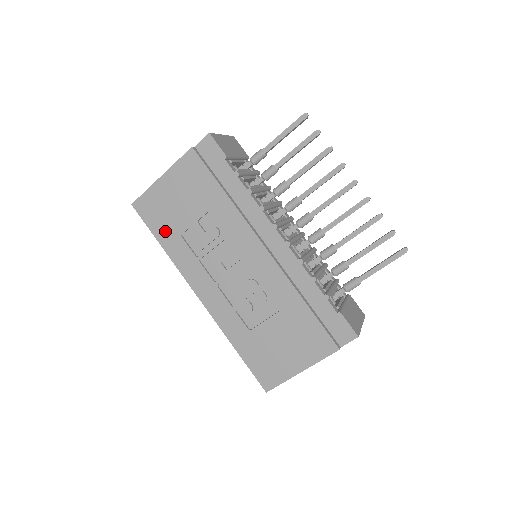
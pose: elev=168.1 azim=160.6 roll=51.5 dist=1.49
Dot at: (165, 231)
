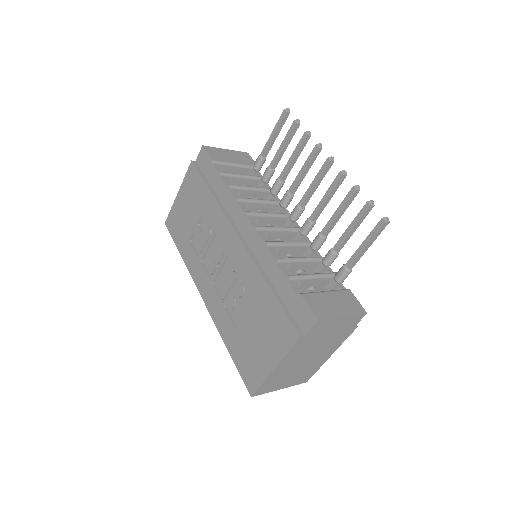
Dot at: (182, 240)
